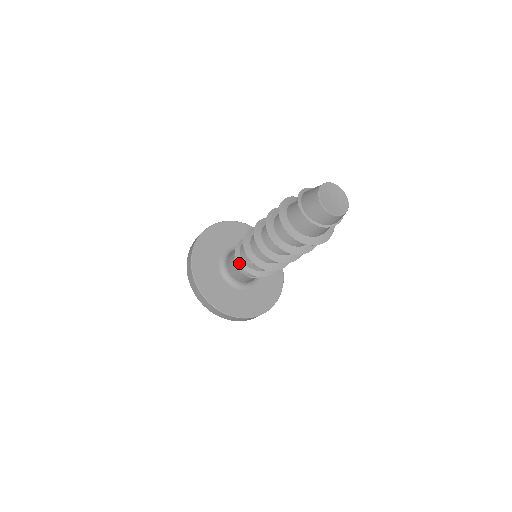
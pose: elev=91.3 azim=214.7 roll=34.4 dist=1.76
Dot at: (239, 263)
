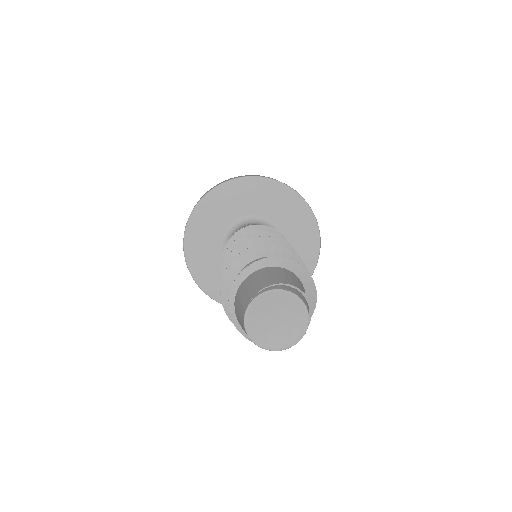
Dot at: occluded
